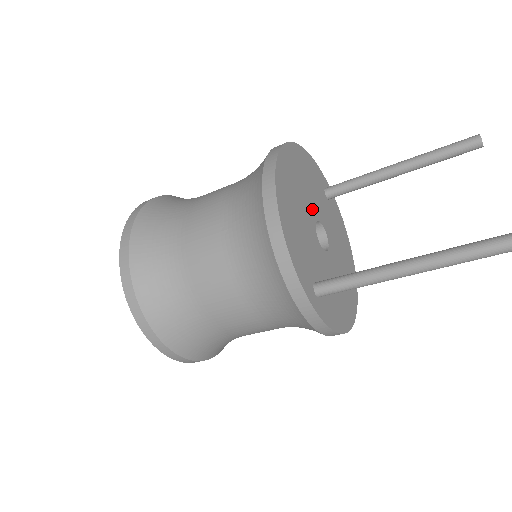
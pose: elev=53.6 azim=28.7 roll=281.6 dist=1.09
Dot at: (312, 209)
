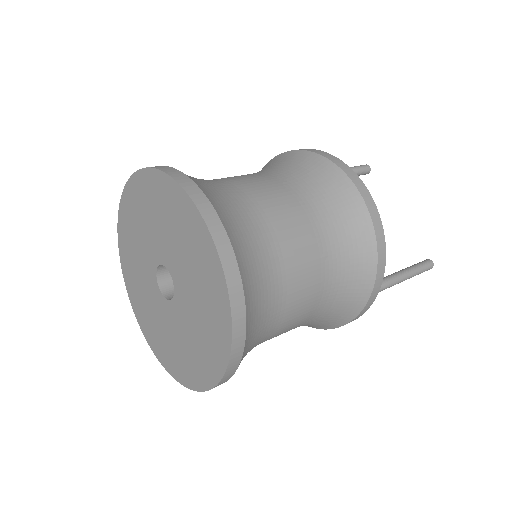
Dot at: occluded
